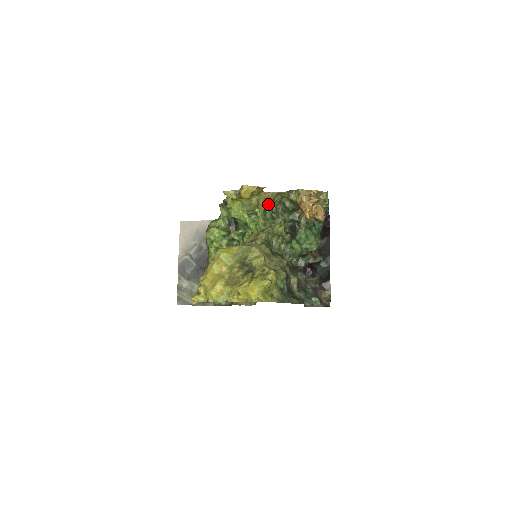
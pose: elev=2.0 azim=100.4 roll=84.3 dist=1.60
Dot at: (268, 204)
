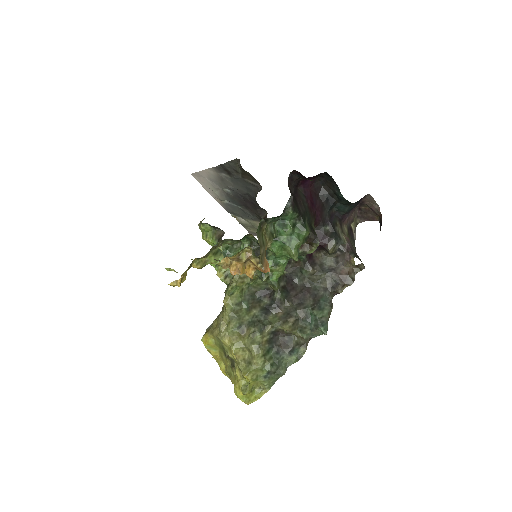
Dot at: occluded
